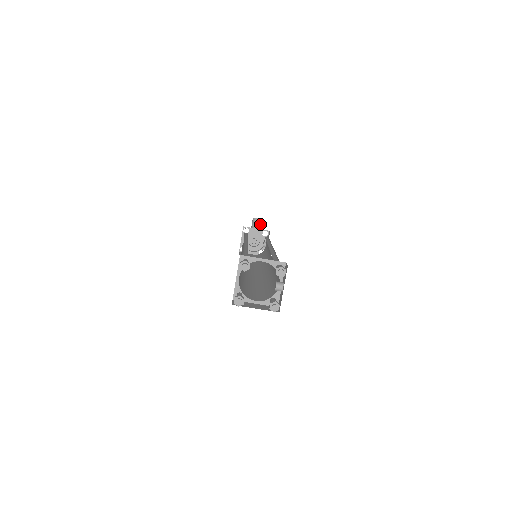
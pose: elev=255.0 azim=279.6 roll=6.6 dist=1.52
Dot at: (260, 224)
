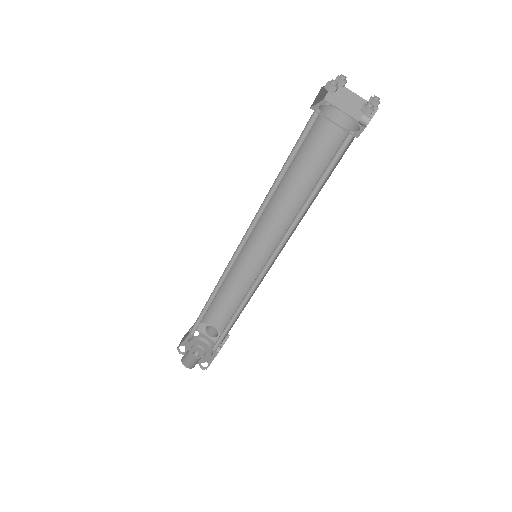
Dot at: (216, 333)
